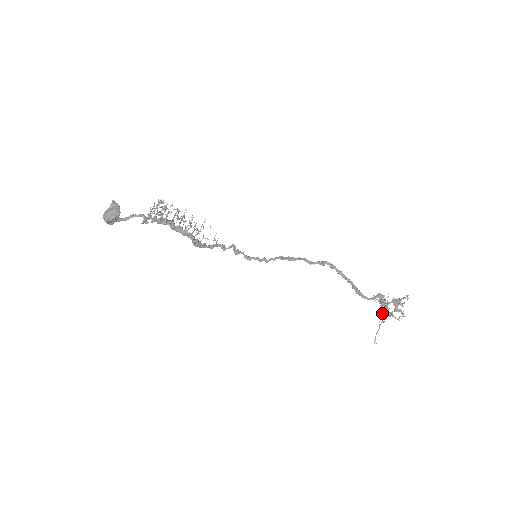
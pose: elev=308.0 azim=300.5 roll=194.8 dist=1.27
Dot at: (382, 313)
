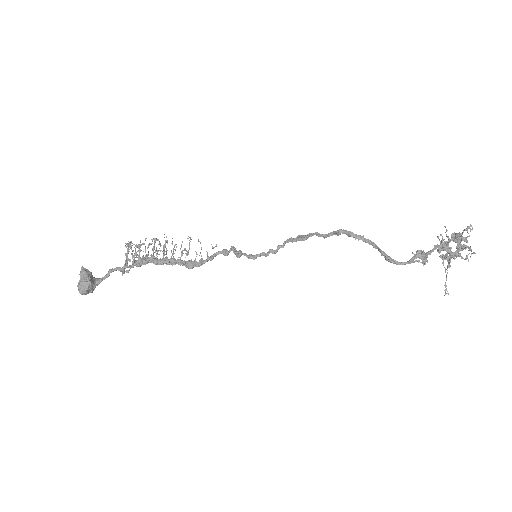
Dot at: (444, 255)
